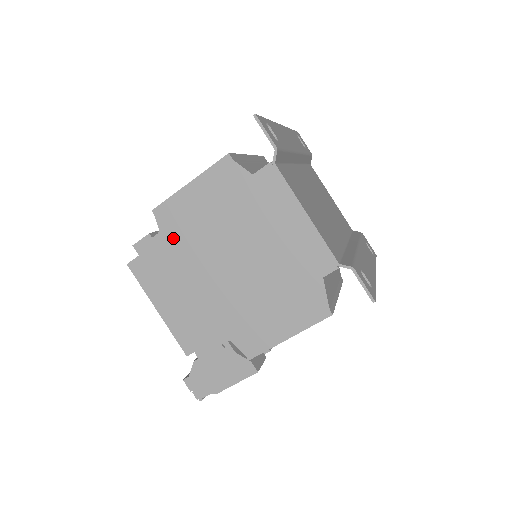
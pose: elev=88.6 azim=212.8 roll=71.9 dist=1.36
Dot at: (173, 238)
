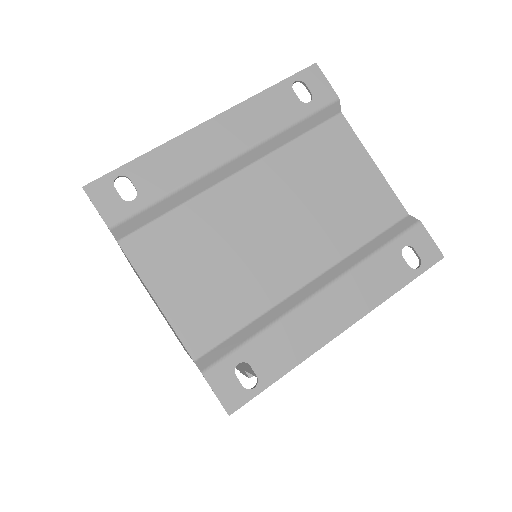
Dot at: occluded
